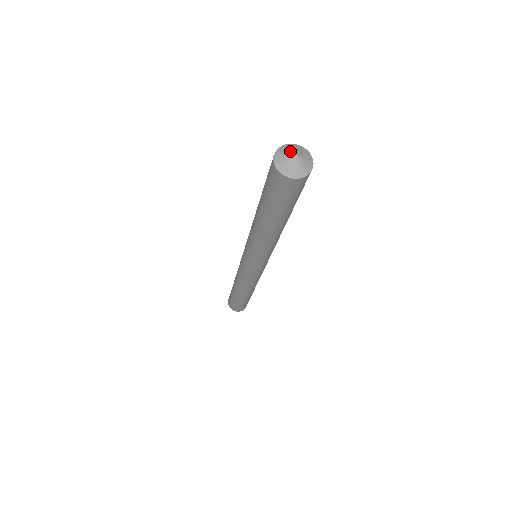
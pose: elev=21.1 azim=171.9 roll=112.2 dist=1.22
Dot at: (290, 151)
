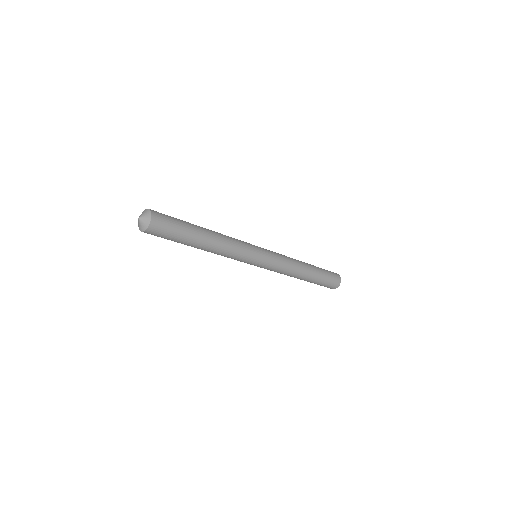
Dot at: (139, 218)
